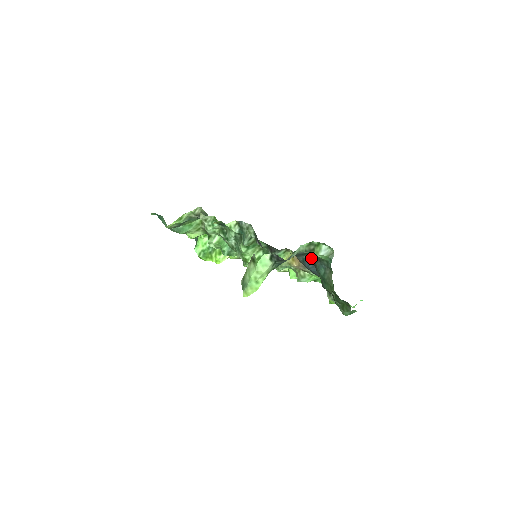
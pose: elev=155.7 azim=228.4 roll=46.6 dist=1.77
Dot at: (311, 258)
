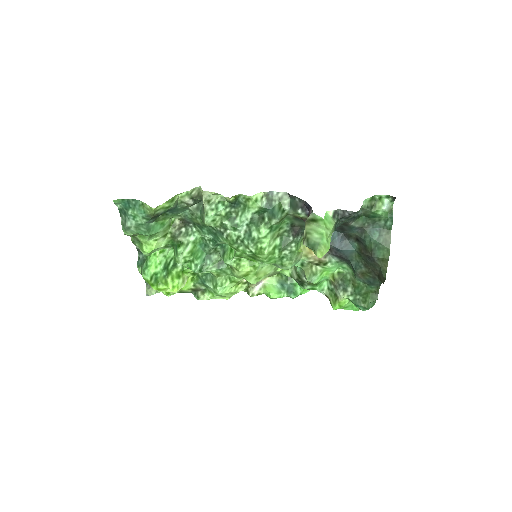
Dot at: (360, 224)
